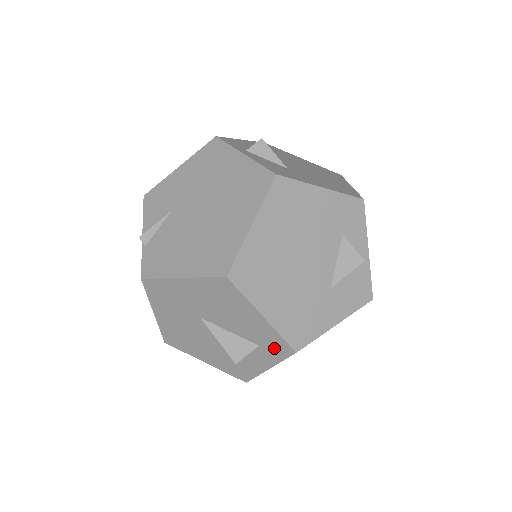
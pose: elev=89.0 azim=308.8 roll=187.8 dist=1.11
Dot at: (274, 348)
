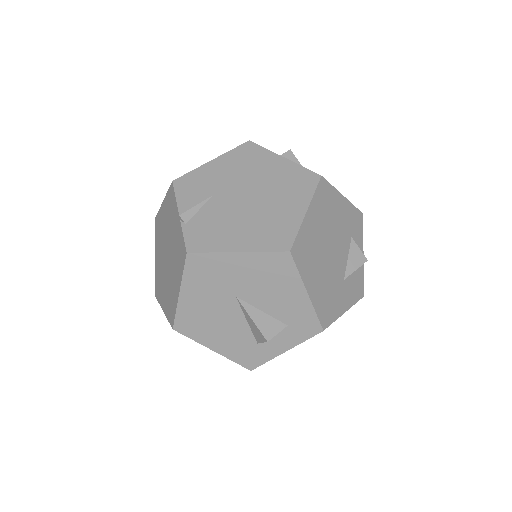
Dot at: (303, 327)
